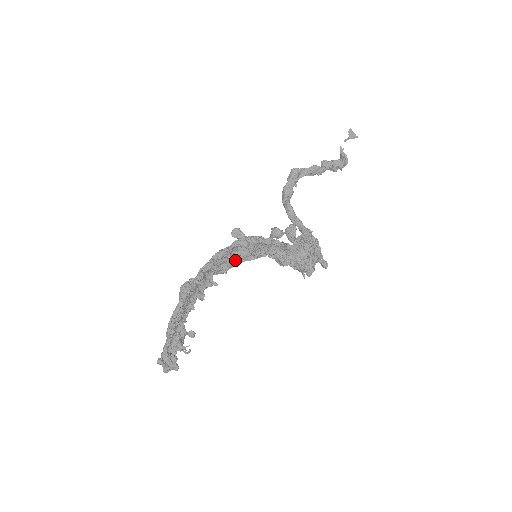
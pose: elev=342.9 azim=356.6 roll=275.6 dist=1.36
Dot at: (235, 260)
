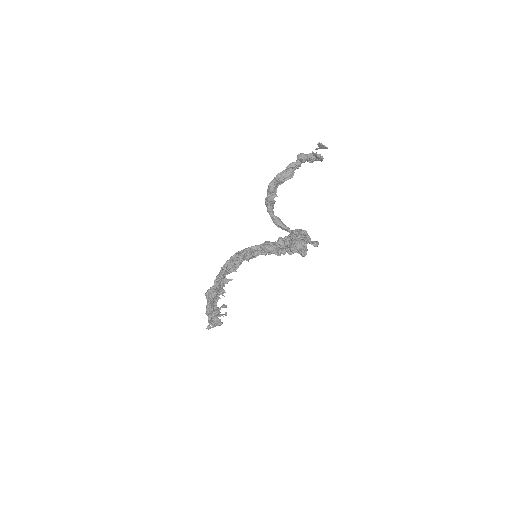
Dot at: (240, 263)
